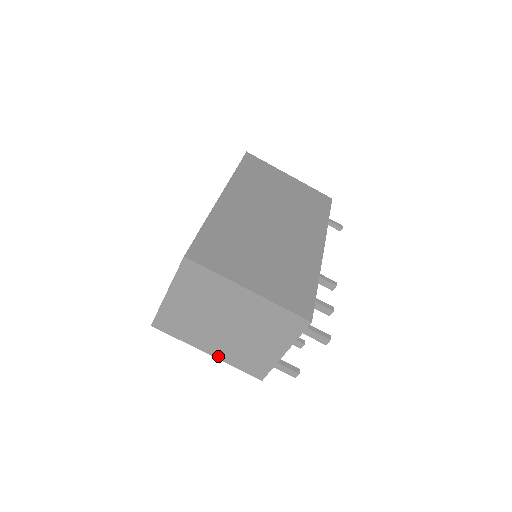
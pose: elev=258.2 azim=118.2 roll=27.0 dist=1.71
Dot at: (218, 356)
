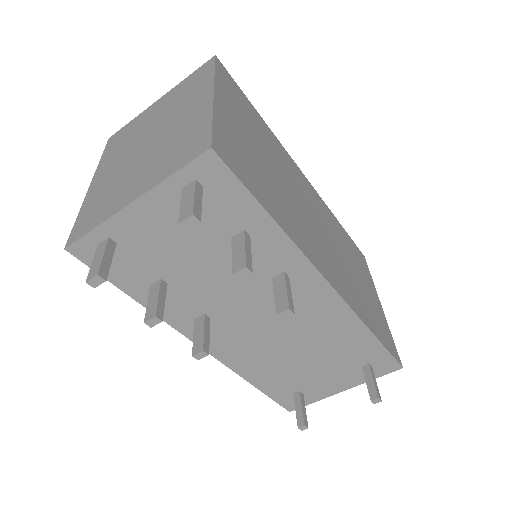
Dot at: (91, 191)
